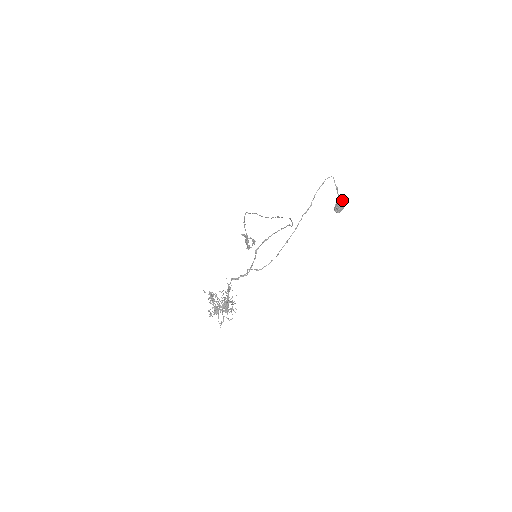
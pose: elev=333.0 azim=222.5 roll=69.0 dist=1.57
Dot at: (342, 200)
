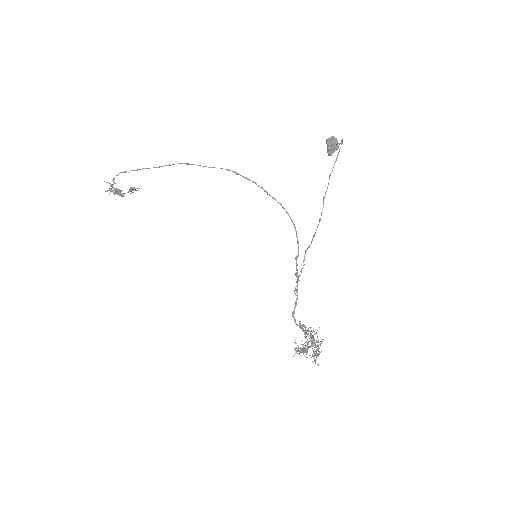
Dot at: (337, 141)
